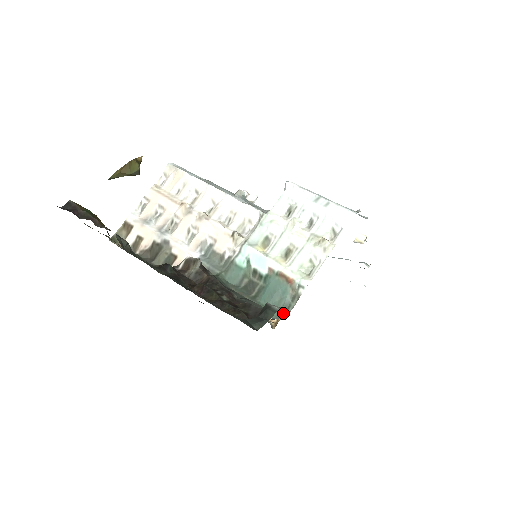
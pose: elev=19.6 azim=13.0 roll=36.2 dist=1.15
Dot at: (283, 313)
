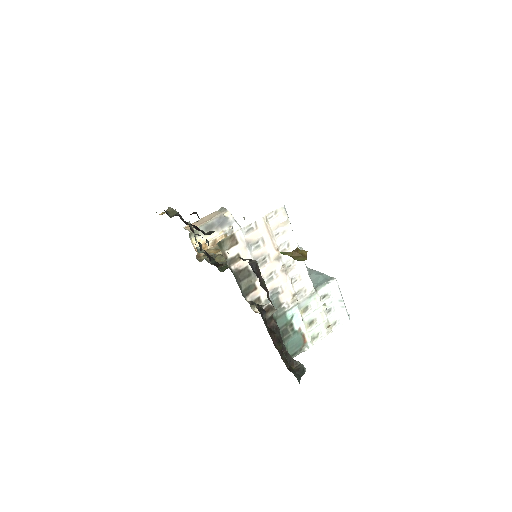
Dot at: (292, 356)
